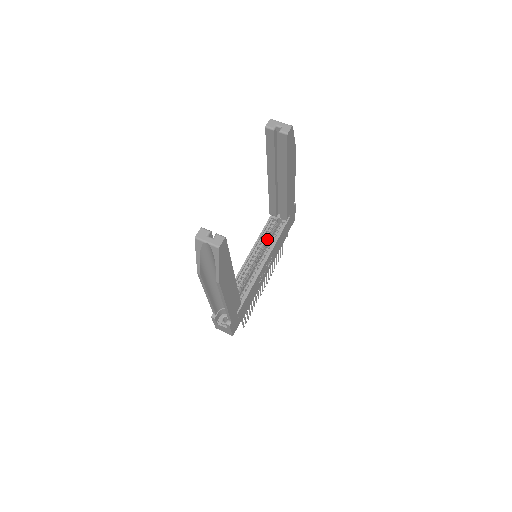
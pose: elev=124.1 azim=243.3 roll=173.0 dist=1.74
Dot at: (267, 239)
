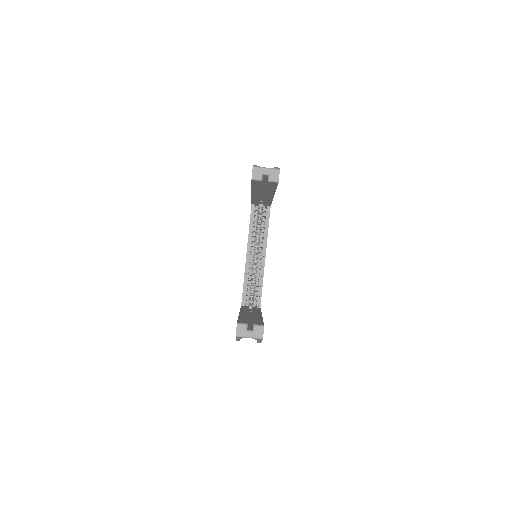
Dot at: (257, 228)
